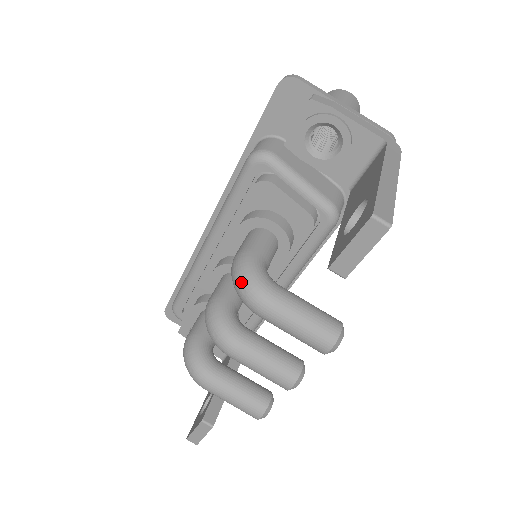
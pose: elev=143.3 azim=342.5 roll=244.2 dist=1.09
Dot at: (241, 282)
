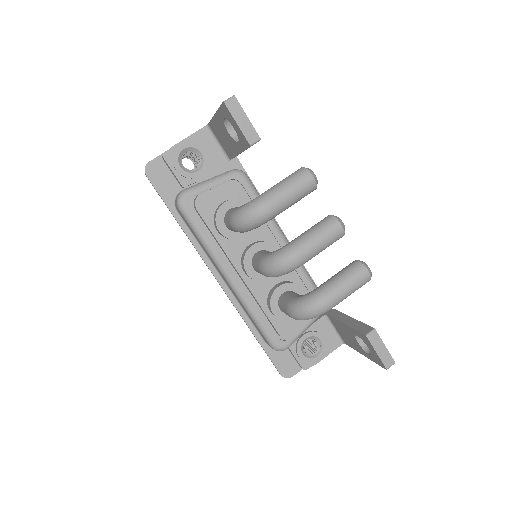
Dot at: (245, 216)
